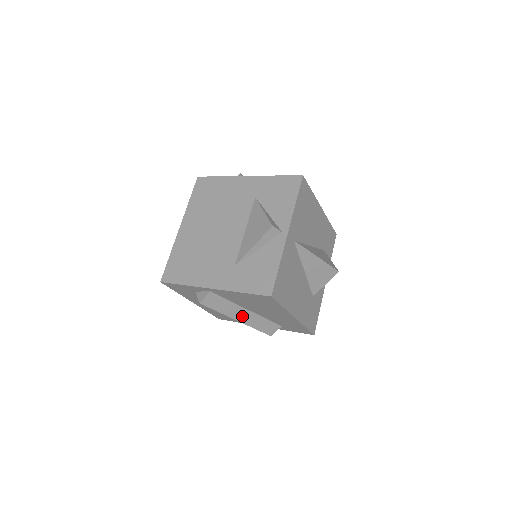
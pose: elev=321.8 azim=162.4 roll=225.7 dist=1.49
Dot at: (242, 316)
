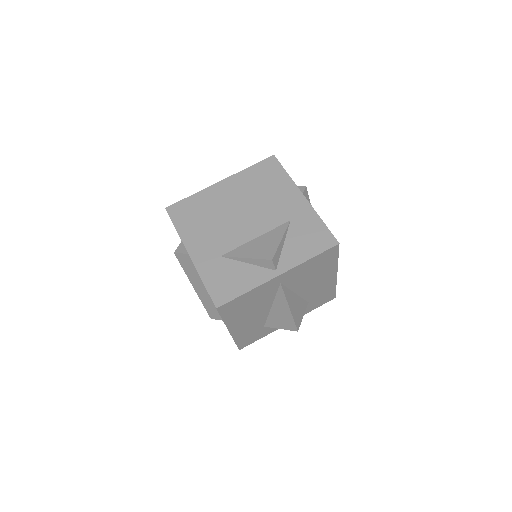
Dot at: (200, 289)
